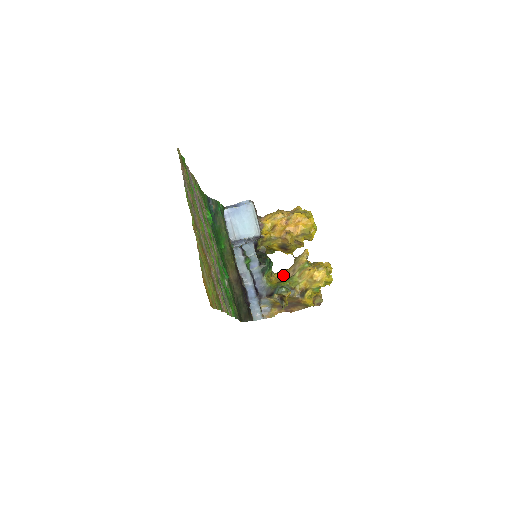
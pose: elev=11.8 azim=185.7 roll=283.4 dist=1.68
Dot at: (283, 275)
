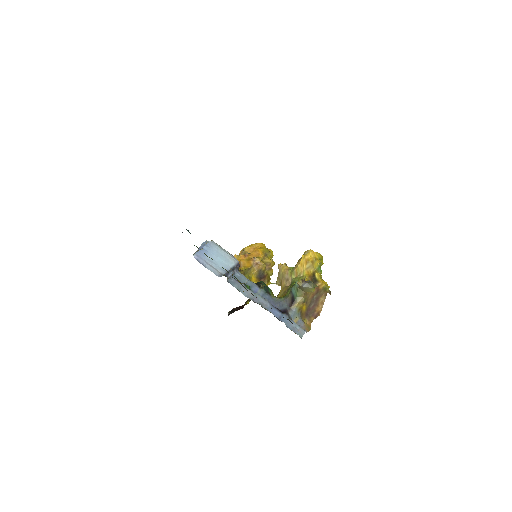
Dot at: (283, 291)
